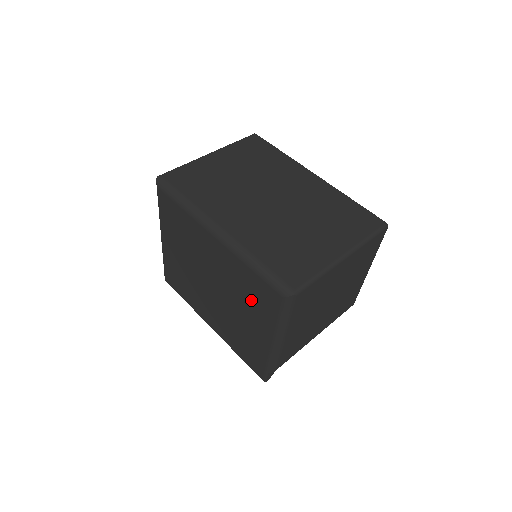
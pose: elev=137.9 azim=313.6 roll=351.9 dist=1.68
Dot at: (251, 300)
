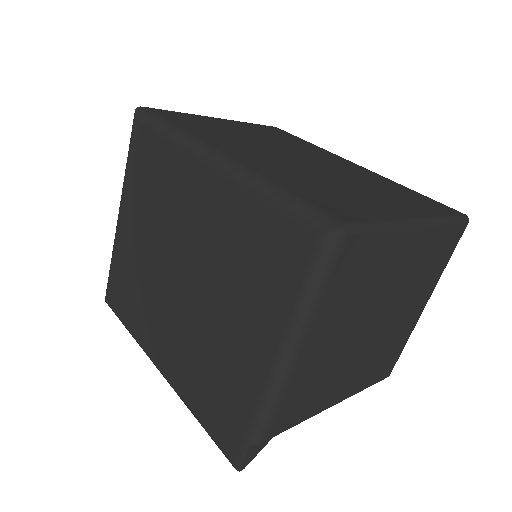
Dot at: (249, 273)
